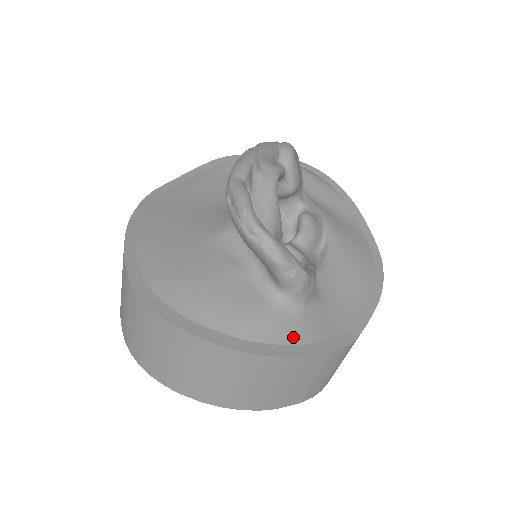
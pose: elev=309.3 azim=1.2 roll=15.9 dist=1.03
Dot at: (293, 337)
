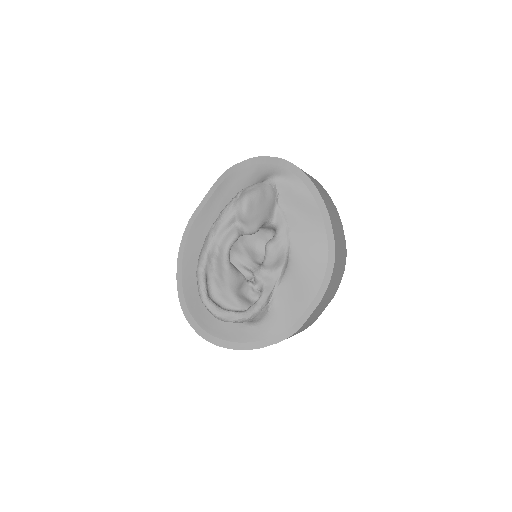
Dot at: (255, 338)
